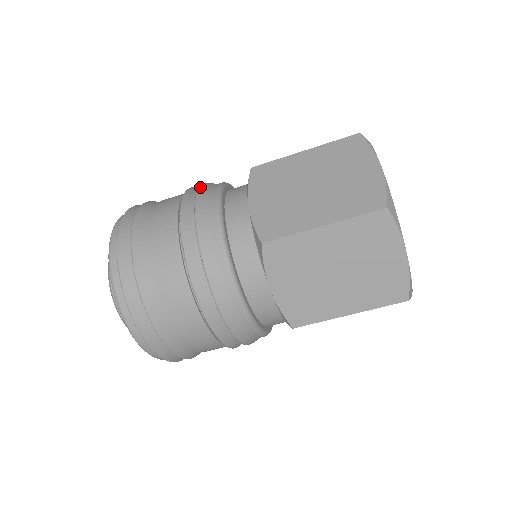
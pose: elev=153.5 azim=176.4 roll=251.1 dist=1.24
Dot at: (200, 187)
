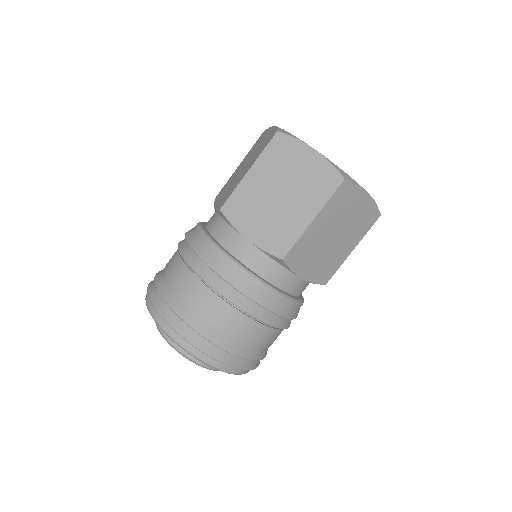
Dot at: occluded
